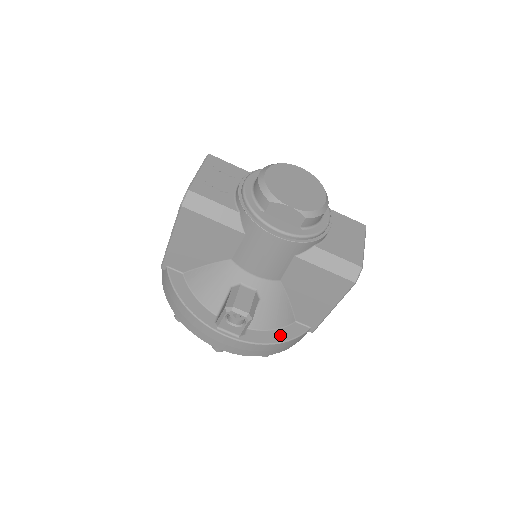
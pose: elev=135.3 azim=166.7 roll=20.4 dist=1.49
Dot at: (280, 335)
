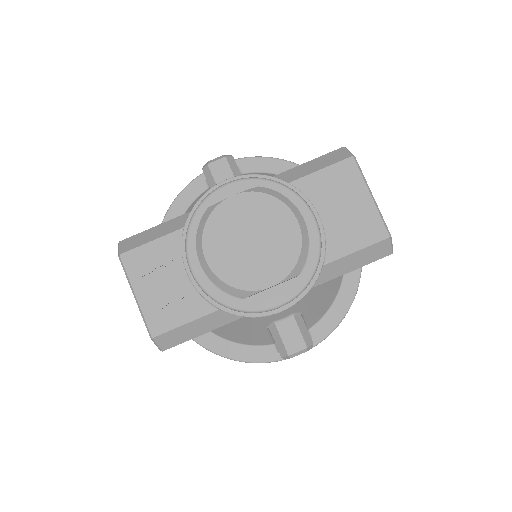
Dot at: (341, 305)
